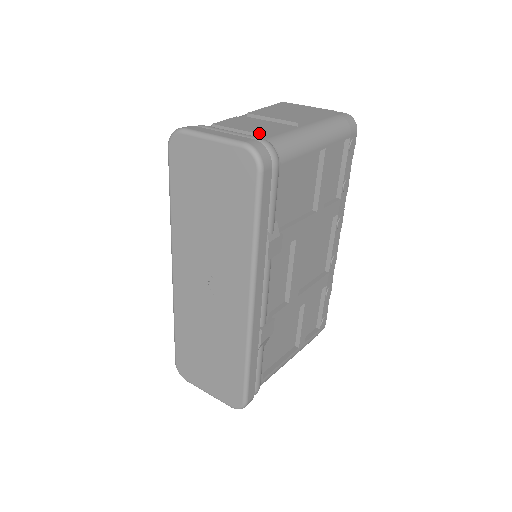
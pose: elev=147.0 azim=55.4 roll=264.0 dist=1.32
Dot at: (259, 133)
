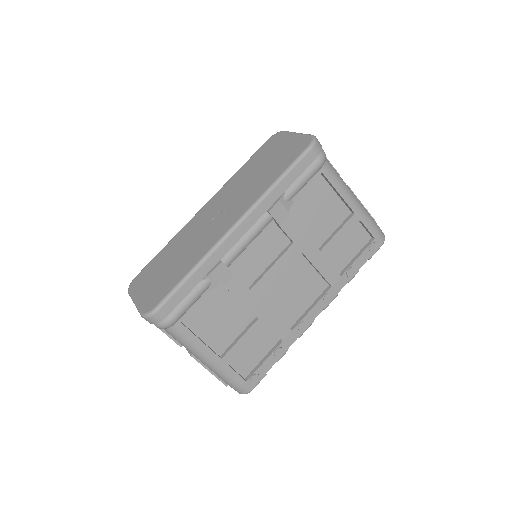
Dot at: occluded
